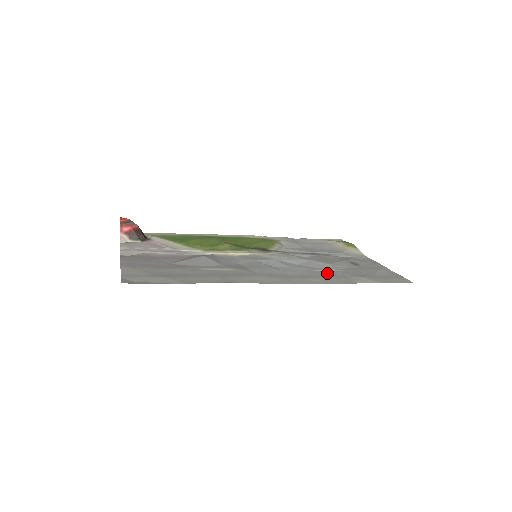
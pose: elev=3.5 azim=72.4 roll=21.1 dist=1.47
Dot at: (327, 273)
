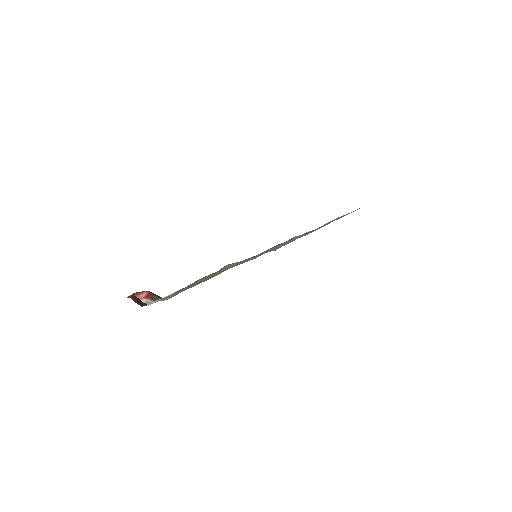
Dot at: occluded
